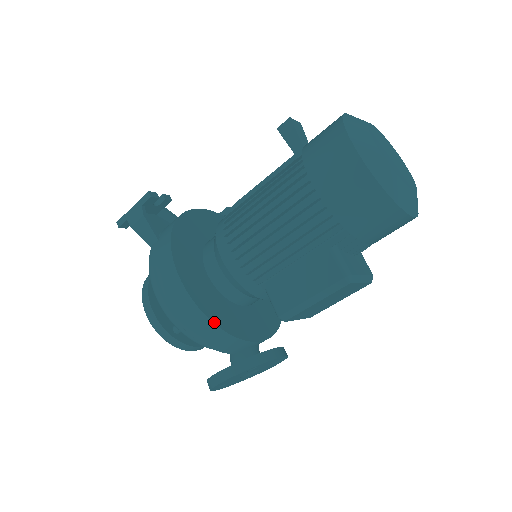
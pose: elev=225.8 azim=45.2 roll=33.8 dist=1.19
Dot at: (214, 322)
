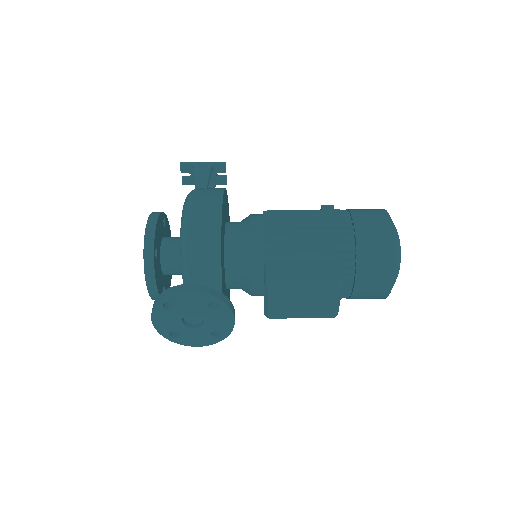
Dot at: (221, 247)
